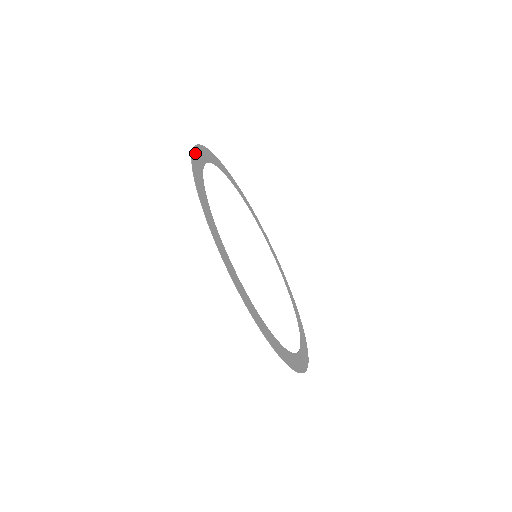
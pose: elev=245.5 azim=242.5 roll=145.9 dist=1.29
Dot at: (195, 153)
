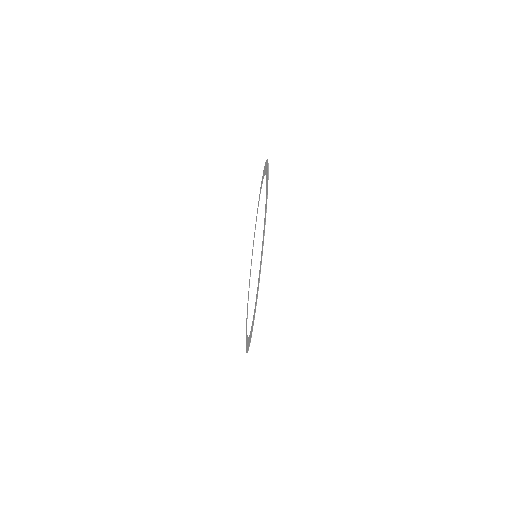
Dot at: (261, 183)
